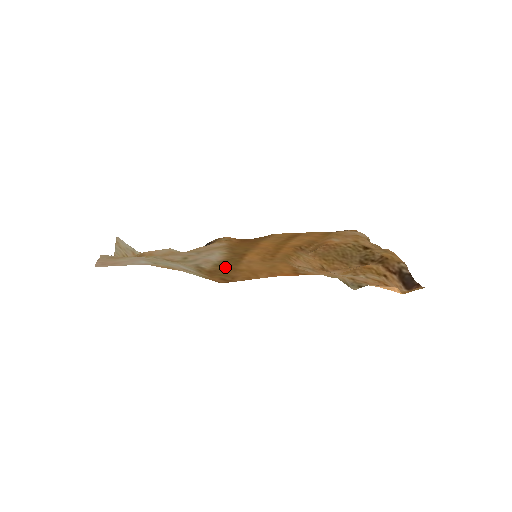
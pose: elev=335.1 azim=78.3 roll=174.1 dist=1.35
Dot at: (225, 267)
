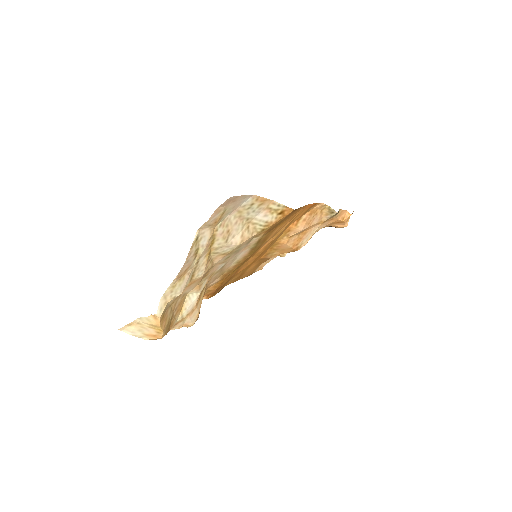
Dot at: (267, 234)
